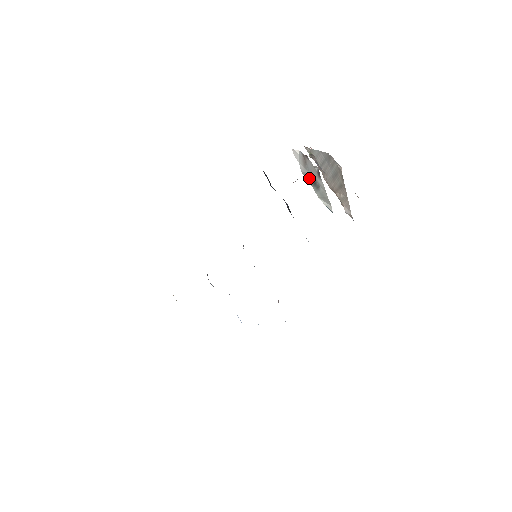
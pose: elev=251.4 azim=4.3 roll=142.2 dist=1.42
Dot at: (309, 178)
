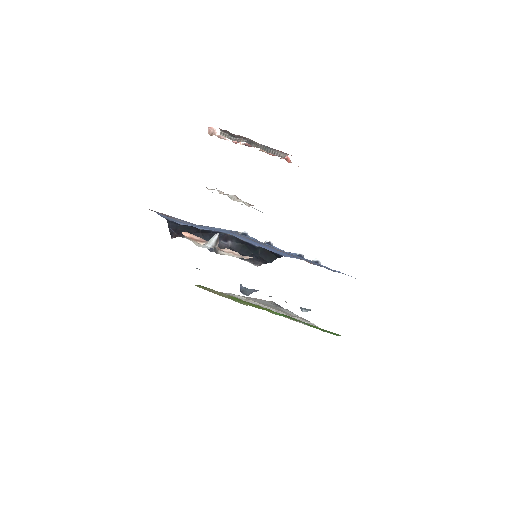
Dot at: occluded
